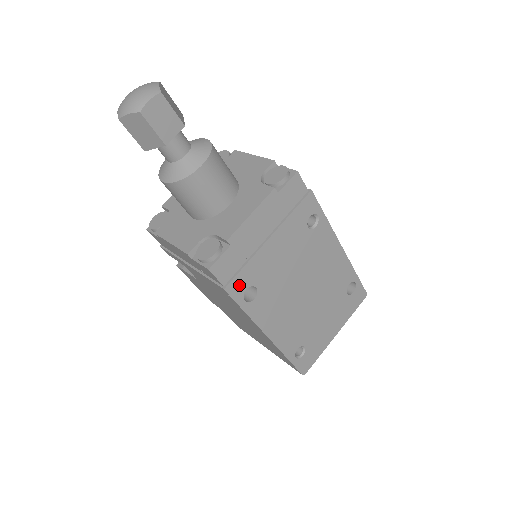
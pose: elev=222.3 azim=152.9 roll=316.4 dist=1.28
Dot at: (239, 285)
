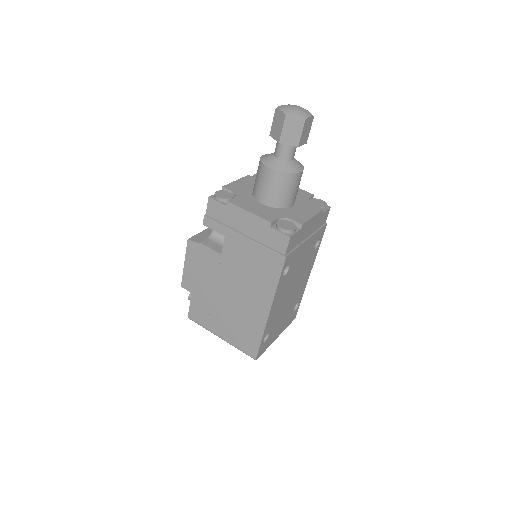
Dot at: (289, 260)
